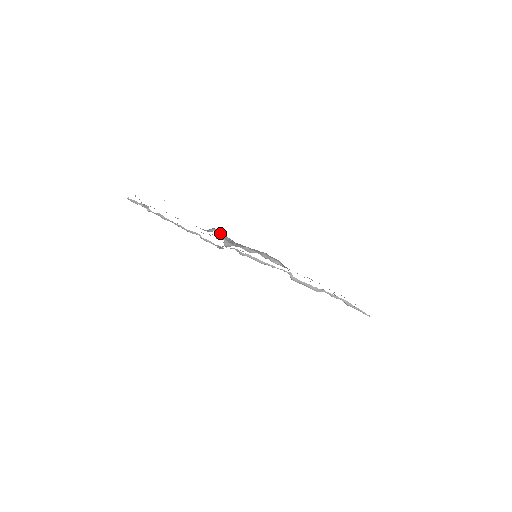
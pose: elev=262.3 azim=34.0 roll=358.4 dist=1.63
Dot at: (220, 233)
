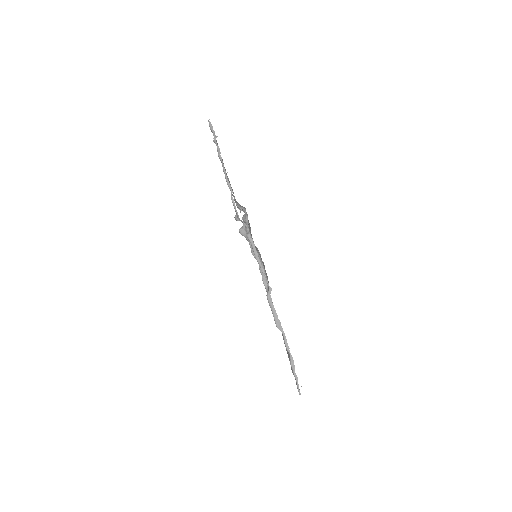
Dot at: occluded
